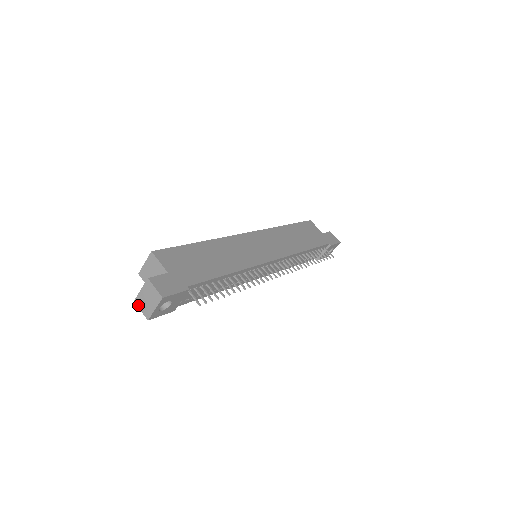
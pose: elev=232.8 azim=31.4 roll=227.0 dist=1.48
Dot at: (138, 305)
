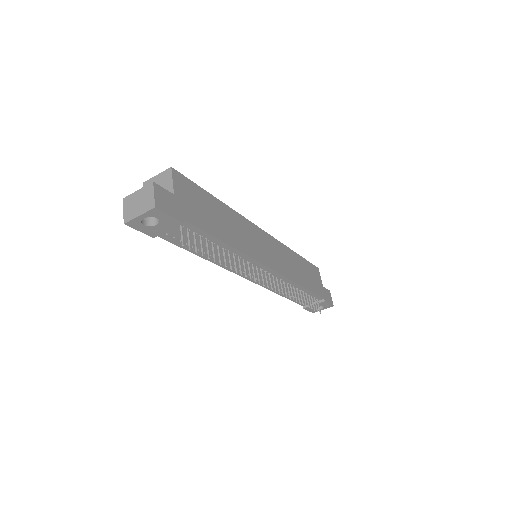
Dot at: (124, 204)
